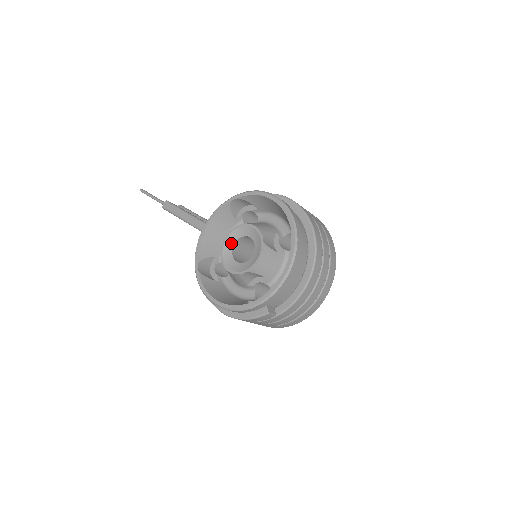
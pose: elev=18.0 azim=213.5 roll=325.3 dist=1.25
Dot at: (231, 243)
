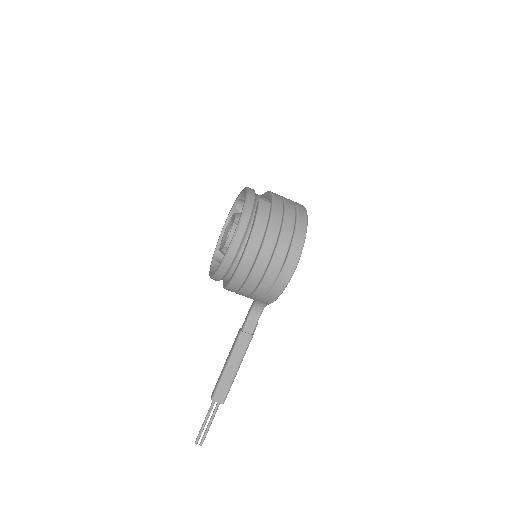
Dot at: occluded
